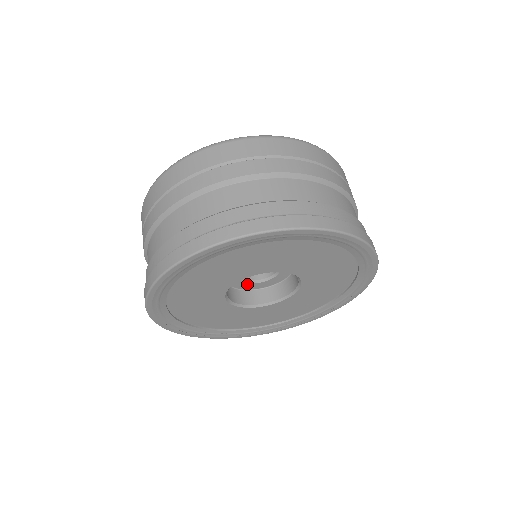
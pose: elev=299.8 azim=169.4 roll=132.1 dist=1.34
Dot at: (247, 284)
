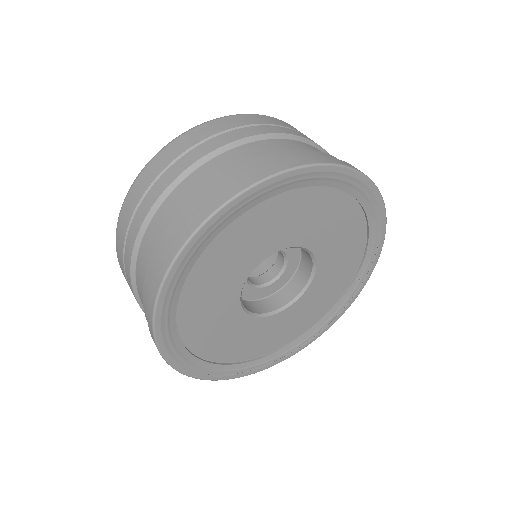
Dot at: occluded
